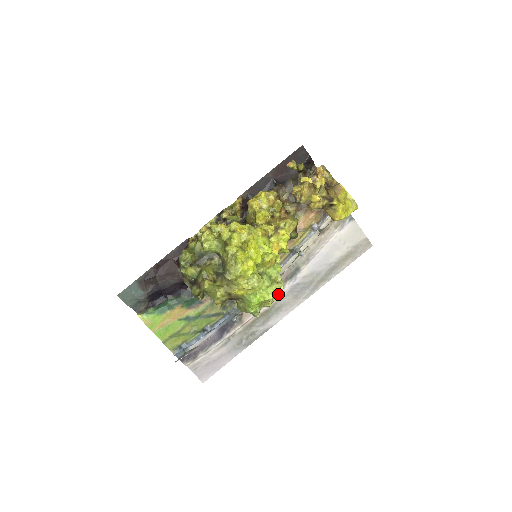
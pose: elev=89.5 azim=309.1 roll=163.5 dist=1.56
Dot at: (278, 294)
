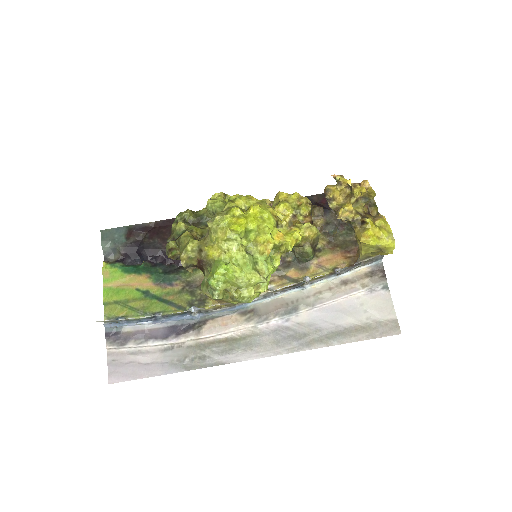
Dot at: (258, 326)
